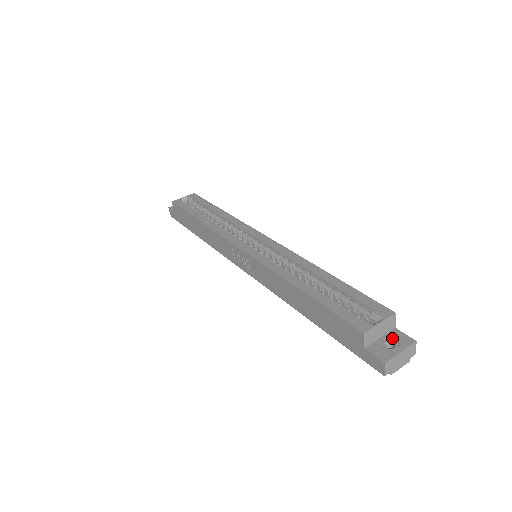
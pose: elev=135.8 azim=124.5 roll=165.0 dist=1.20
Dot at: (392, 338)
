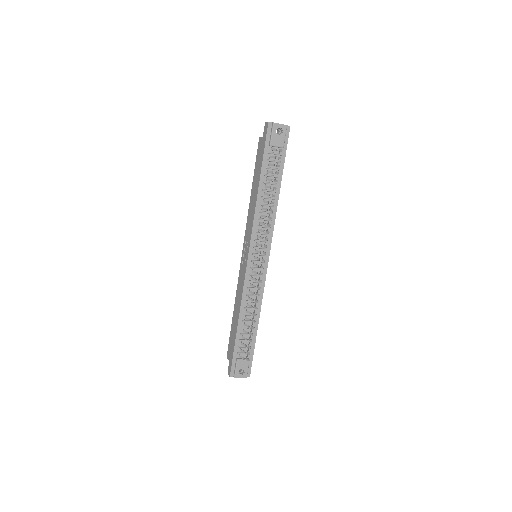
Dot at: occluded
